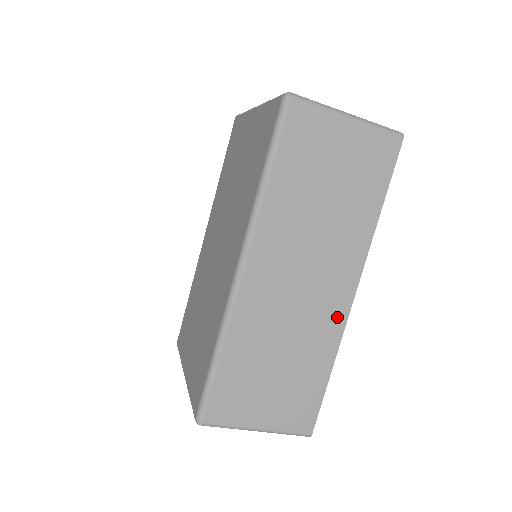
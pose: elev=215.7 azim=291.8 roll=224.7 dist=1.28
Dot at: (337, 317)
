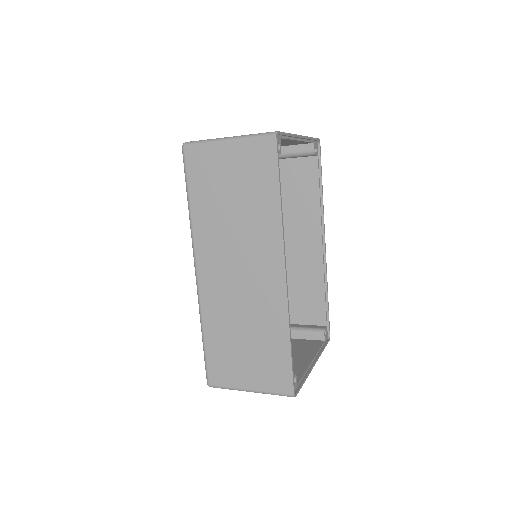
Dot at: (278, 295)
